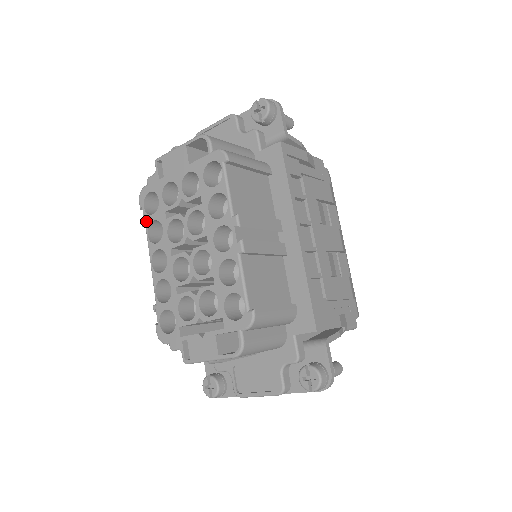
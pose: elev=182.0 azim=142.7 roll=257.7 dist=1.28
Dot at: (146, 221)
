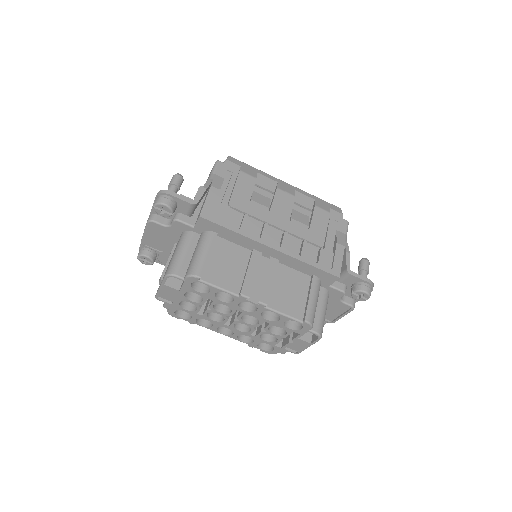
Dot at: (192, 322)
